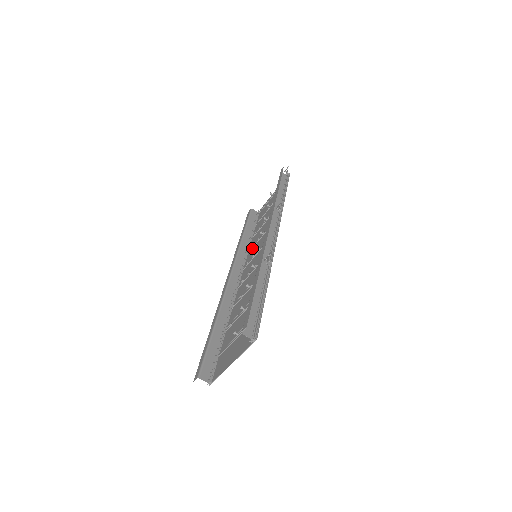
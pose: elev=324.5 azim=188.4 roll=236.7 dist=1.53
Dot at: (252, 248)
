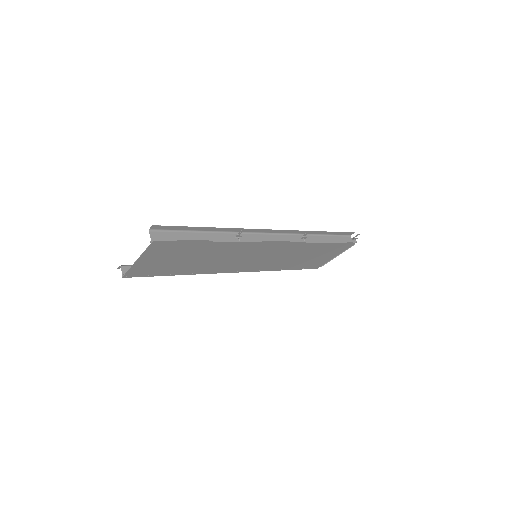
Dot at: (272, 265)
